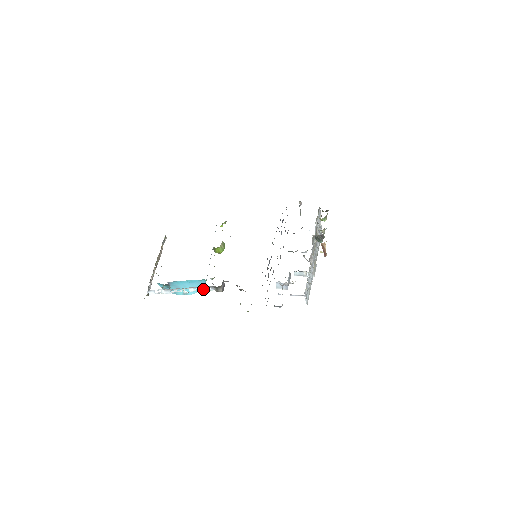
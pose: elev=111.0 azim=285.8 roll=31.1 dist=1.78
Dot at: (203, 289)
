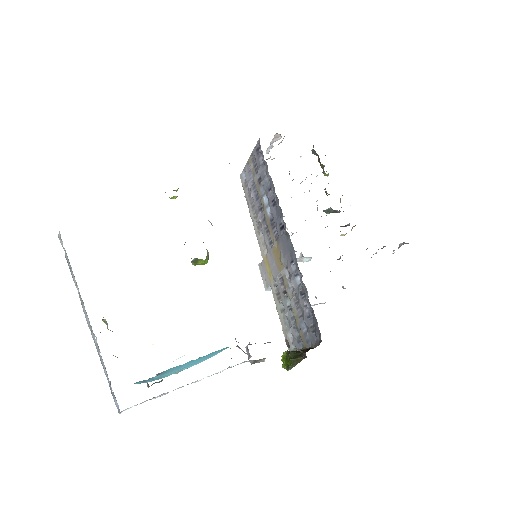
Dot at: (230, 367)
